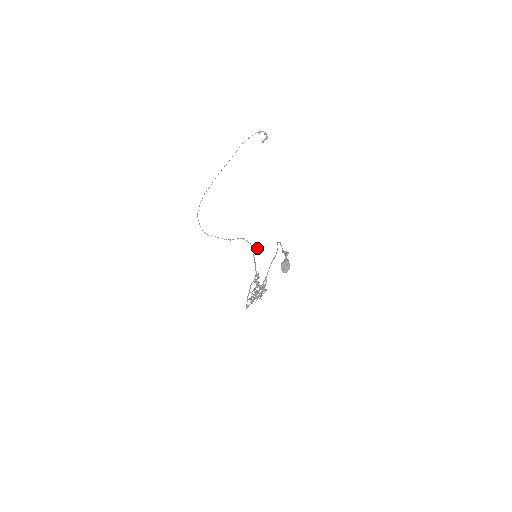
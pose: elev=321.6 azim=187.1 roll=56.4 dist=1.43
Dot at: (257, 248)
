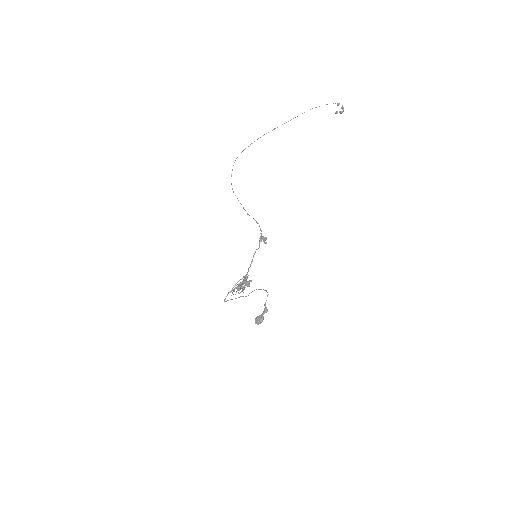
Dot at: (263, 241)
